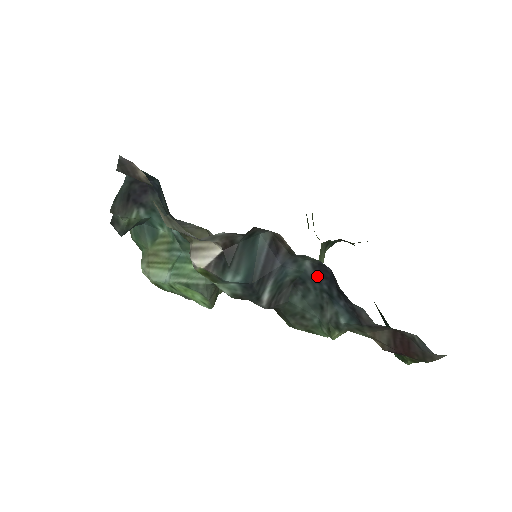
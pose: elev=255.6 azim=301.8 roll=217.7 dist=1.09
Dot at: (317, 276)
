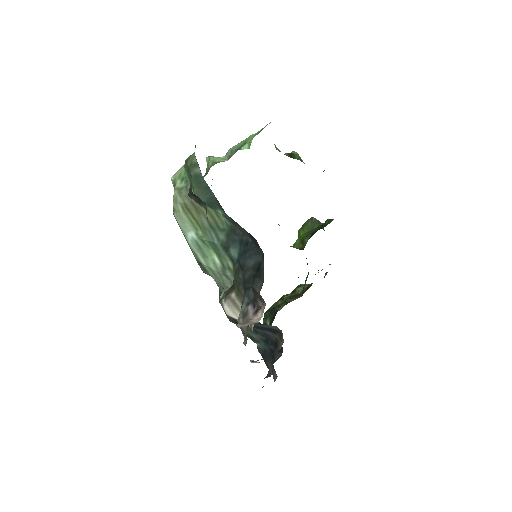
Dot at: (273, 341)
